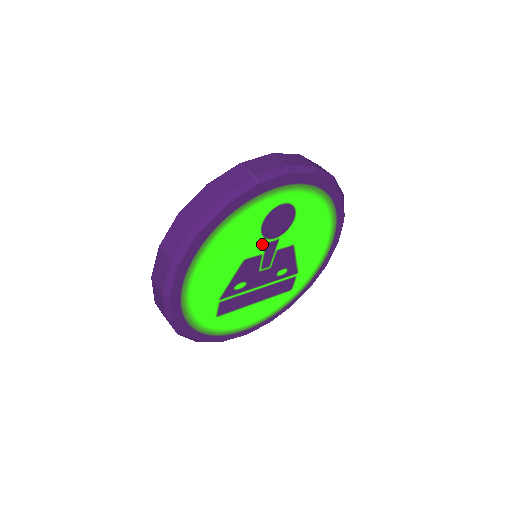
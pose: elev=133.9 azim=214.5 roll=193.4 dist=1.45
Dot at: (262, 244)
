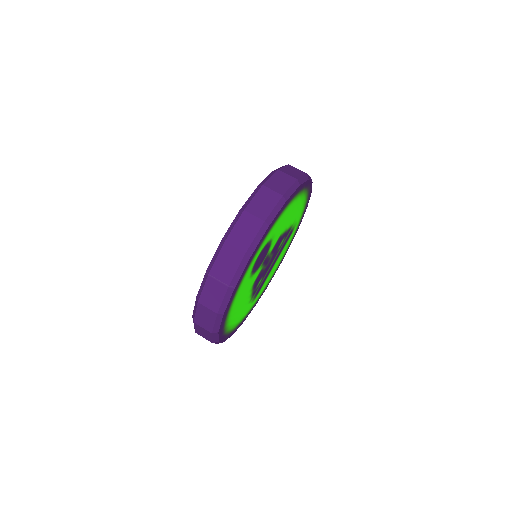
Dot at: (259, 270)
